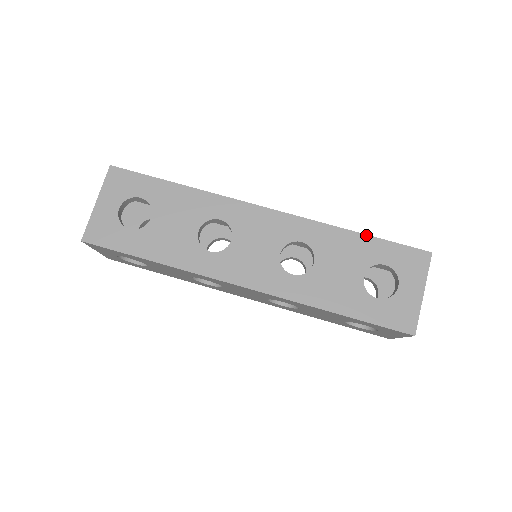
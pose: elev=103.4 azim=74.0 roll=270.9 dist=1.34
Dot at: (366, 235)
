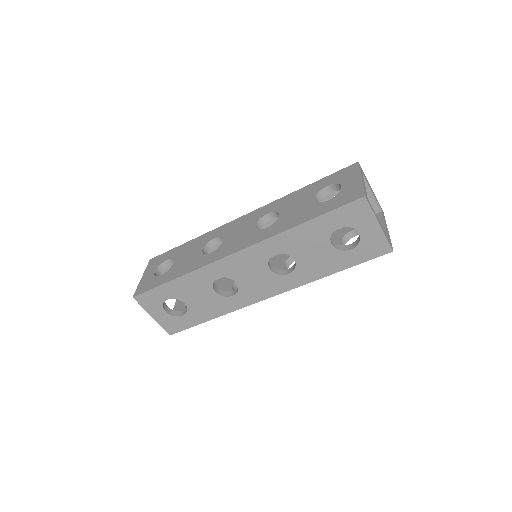
Dot at: (310, 221)
